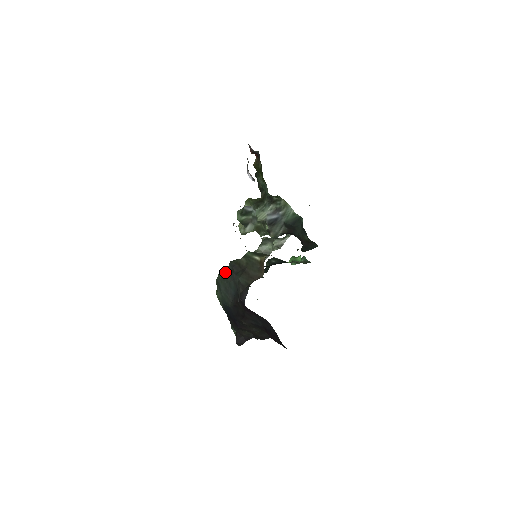
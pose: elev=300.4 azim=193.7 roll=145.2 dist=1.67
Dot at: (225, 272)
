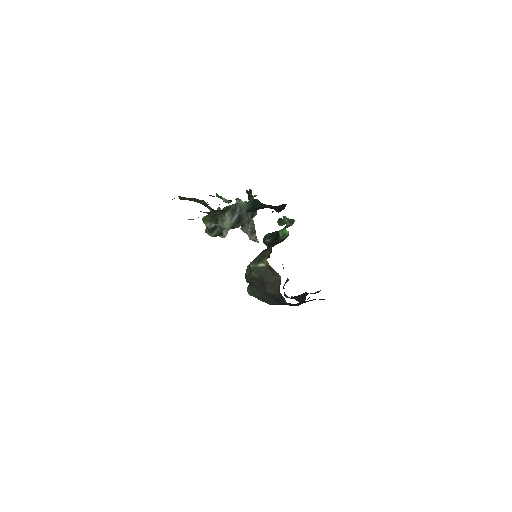
Dot at: (250, 288)
